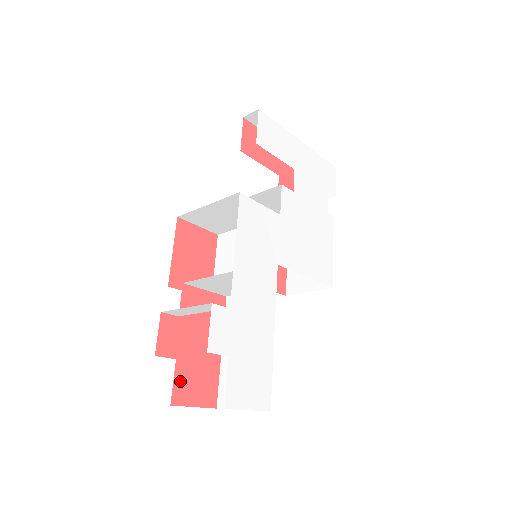
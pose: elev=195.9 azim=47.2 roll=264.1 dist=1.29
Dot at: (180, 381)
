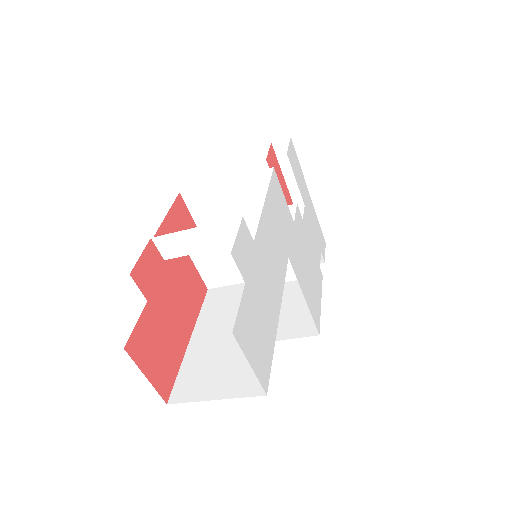
Dot at: (143, 330)
